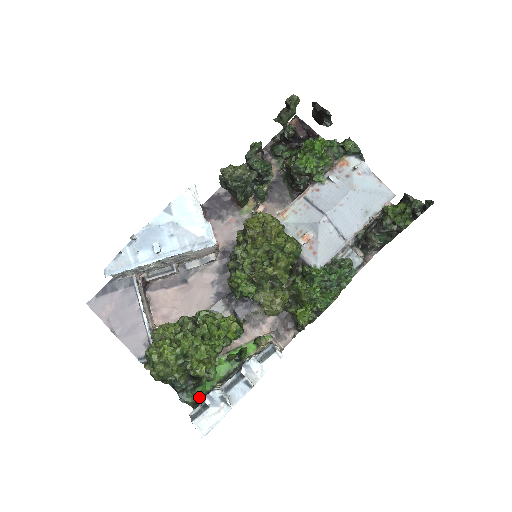
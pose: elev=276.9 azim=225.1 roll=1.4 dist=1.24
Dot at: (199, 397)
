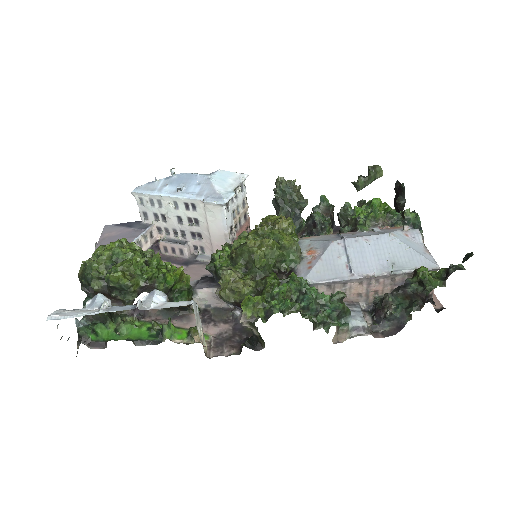
Dot at: (93, 338)
